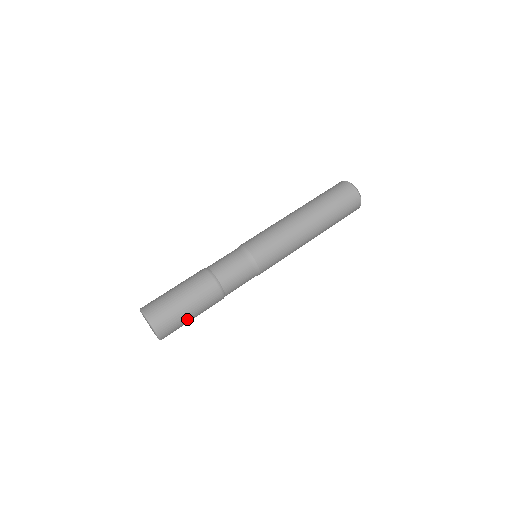
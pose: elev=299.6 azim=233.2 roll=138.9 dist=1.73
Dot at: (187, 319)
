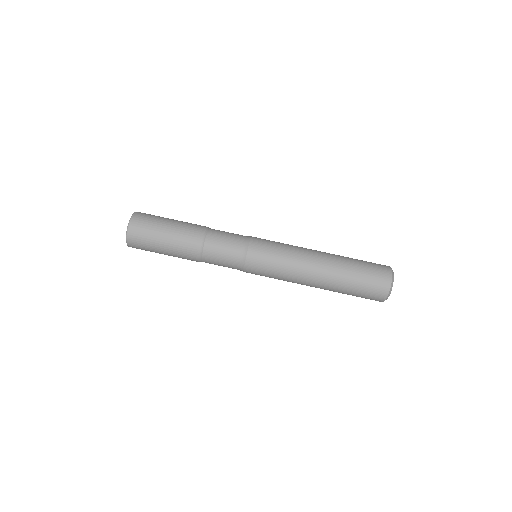
Dot at: (157, 248)
